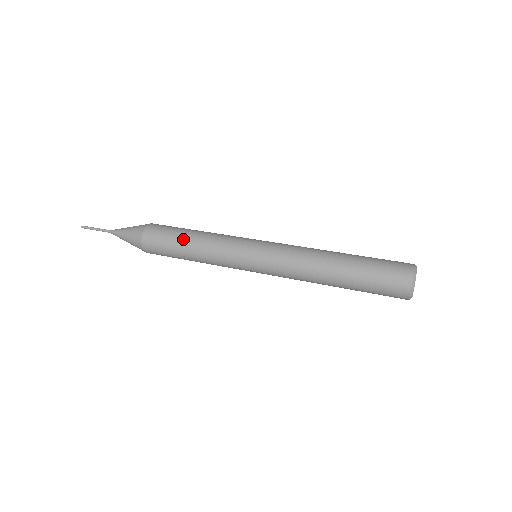
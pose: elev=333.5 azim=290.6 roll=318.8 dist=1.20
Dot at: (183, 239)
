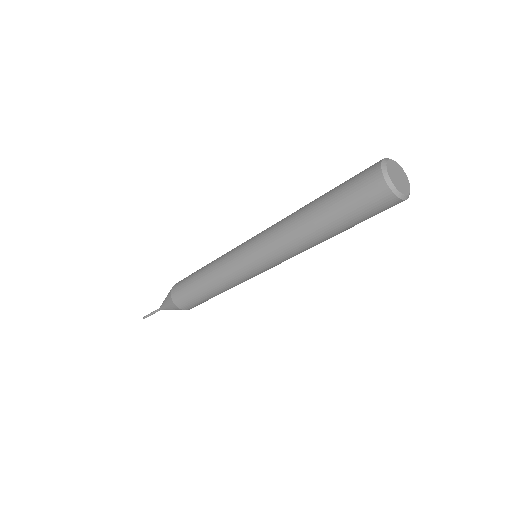
Dot at: occluded
